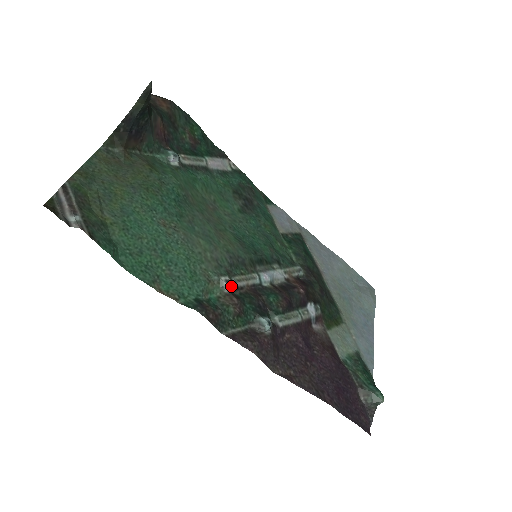
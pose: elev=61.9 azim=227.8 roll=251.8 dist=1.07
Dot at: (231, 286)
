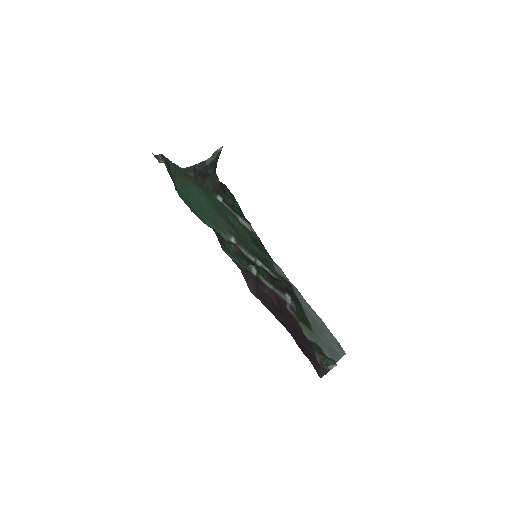
Dot at: (236, 243)
